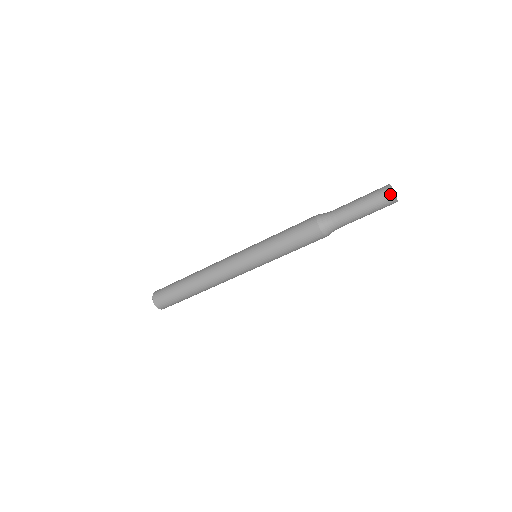
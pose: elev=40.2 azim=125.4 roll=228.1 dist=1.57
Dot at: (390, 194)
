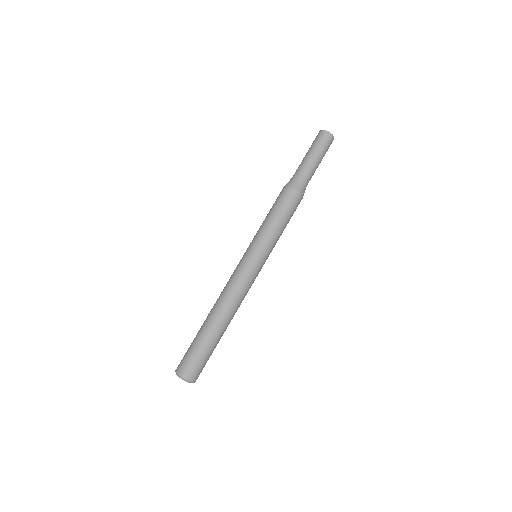
Dot at: (320, 131)
